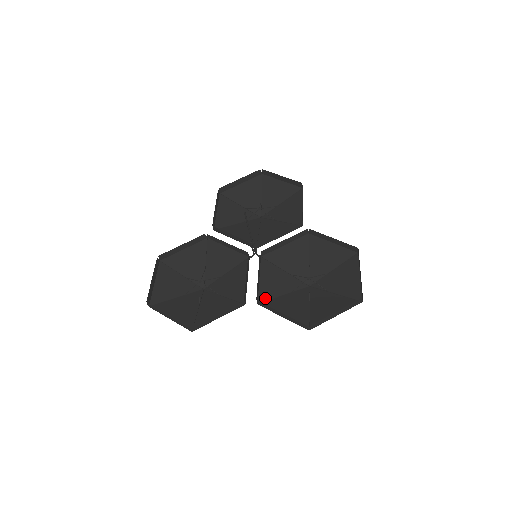
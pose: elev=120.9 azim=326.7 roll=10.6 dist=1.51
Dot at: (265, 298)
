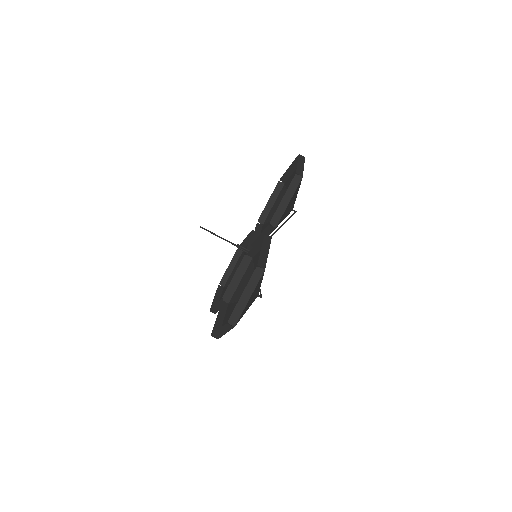
Dot at: occluded
